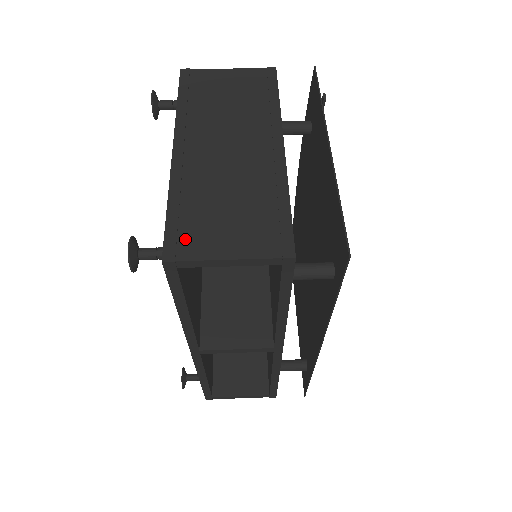
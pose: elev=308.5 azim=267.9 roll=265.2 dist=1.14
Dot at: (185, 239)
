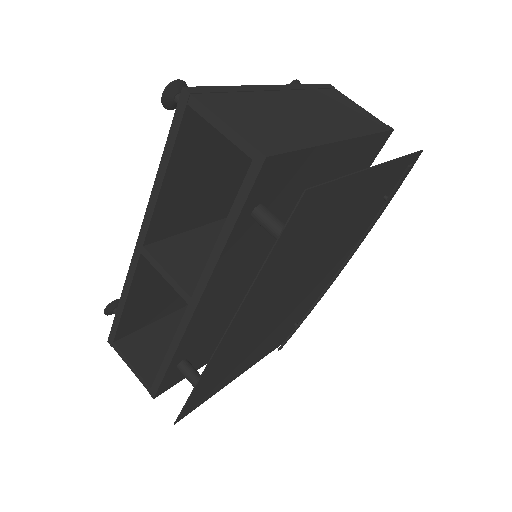
Dot at: (213, 97)
